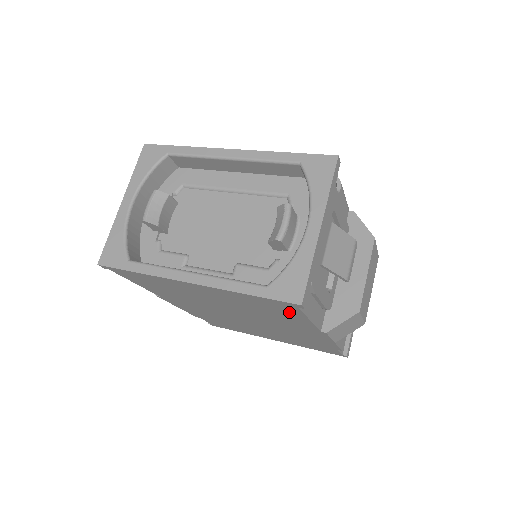
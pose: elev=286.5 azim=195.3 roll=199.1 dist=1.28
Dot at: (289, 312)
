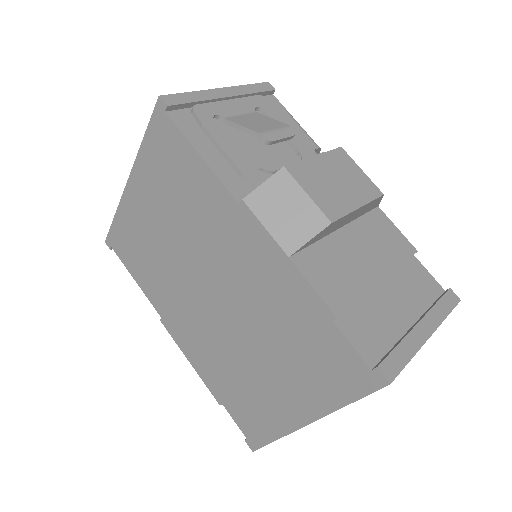
Dot at: (179, 152)
